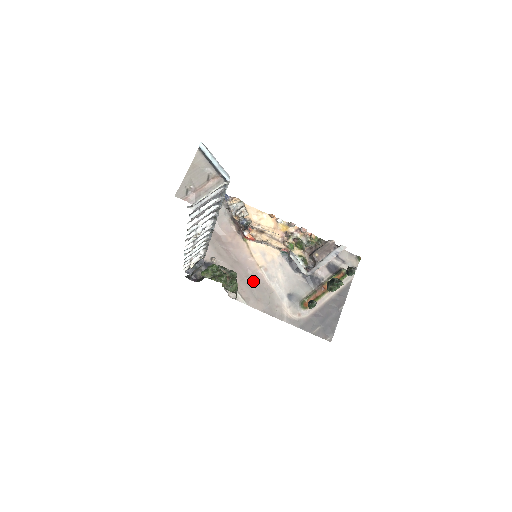
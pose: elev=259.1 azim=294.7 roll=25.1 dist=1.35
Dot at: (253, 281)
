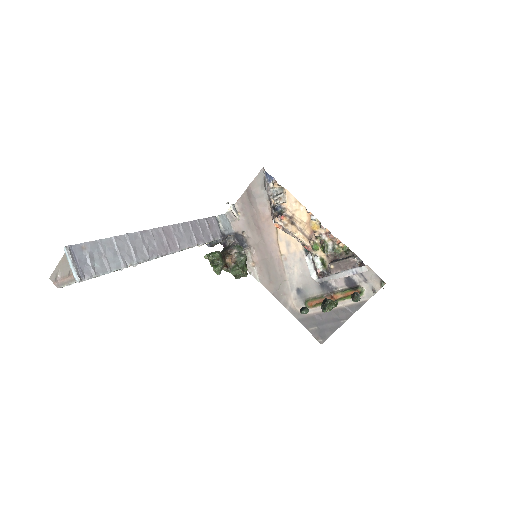
Dot at: (271, 264)
